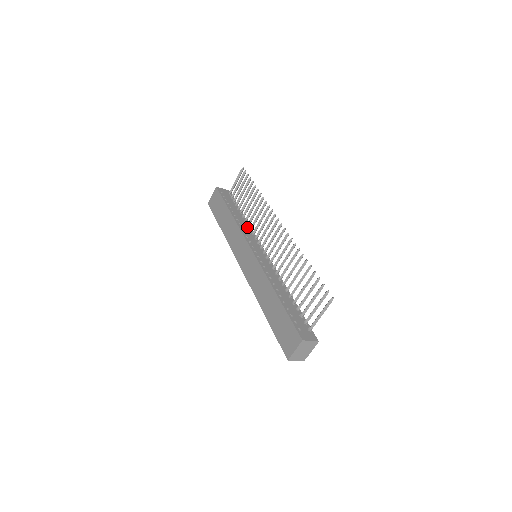
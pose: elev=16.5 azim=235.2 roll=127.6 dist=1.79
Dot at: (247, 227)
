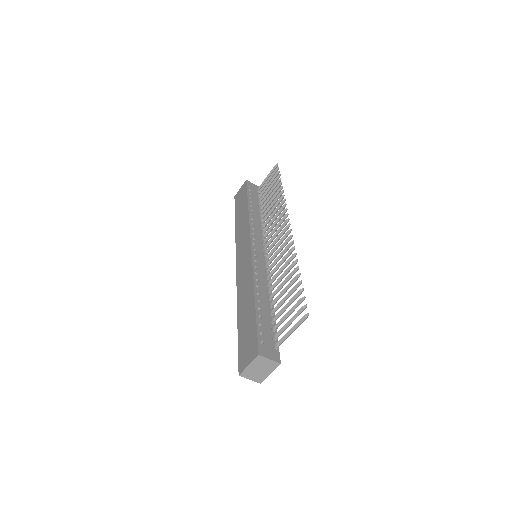
Dot at: (260, 225)
